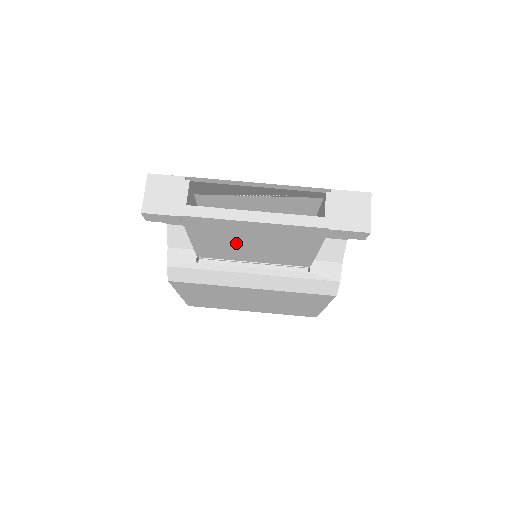
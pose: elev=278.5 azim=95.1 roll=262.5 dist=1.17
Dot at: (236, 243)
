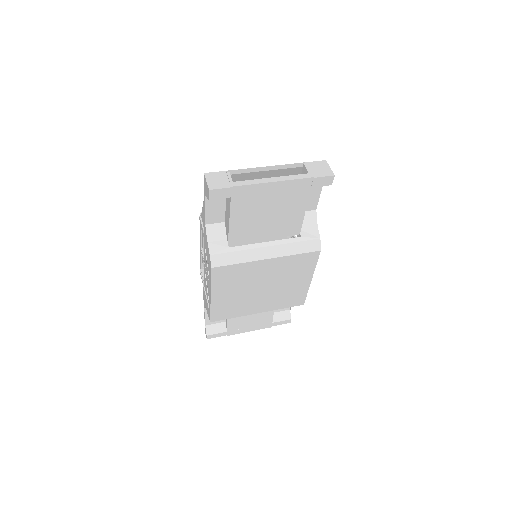
Dot at: (258, 214)
